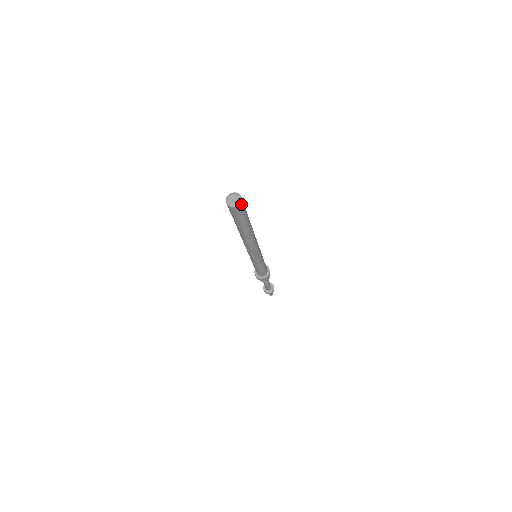
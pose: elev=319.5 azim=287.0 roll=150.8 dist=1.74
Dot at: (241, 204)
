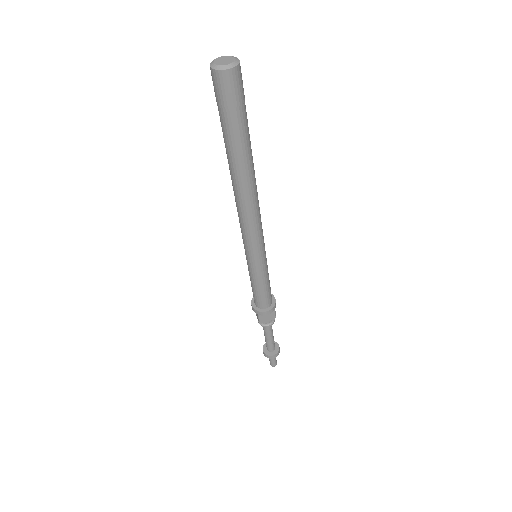
Dot at: (240, 67)
